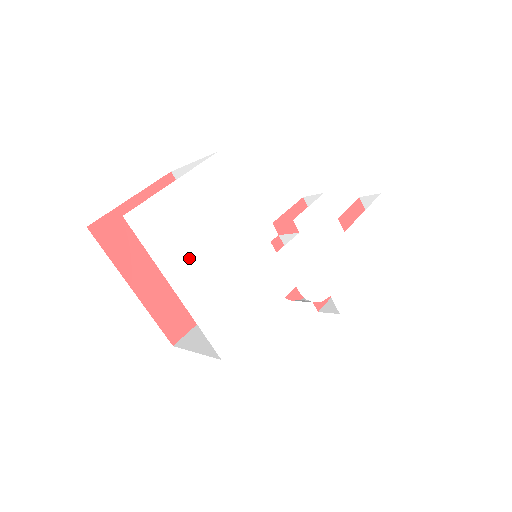
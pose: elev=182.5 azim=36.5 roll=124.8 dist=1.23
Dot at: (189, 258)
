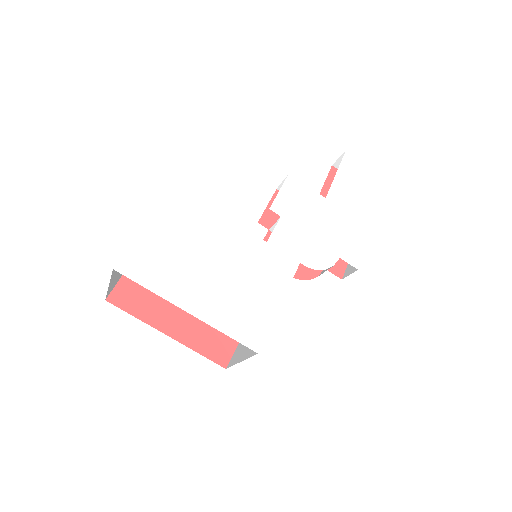
Dot at: (187, 279)
